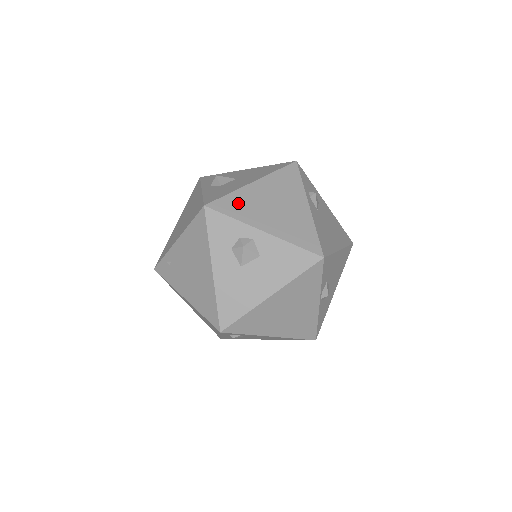
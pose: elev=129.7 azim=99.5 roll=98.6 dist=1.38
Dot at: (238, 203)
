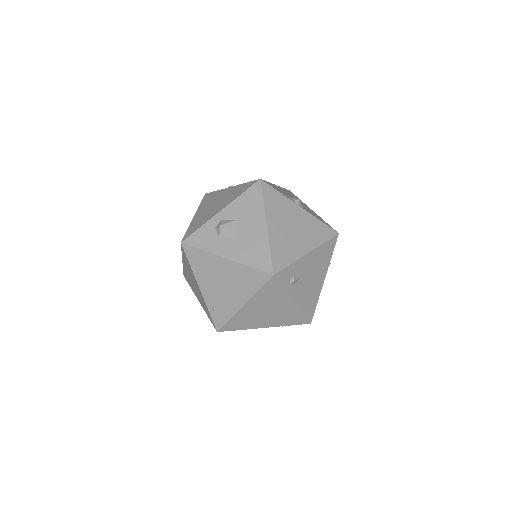
Dot at: (196, 224)
